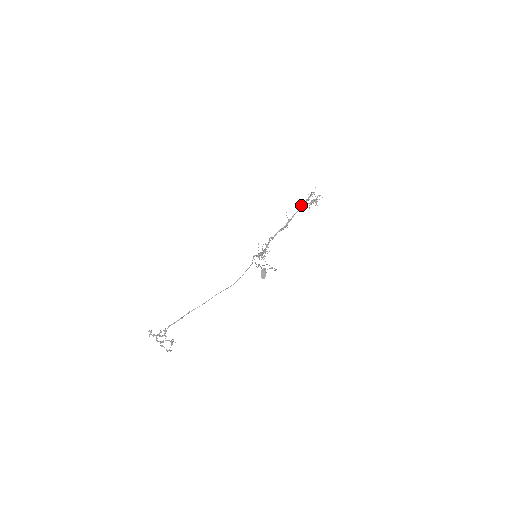
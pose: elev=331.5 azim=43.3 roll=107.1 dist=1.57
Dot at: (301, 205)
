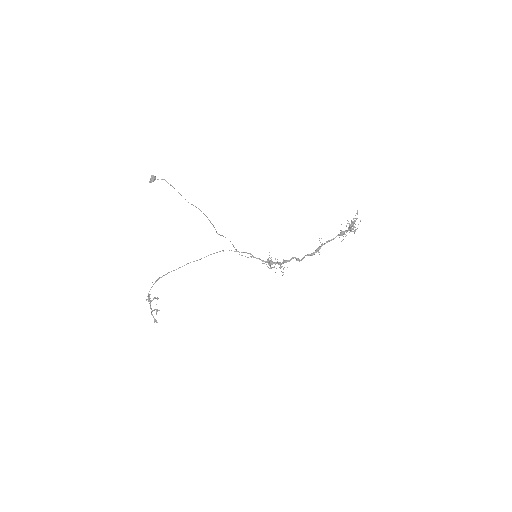
Dot at: (340, 232)
